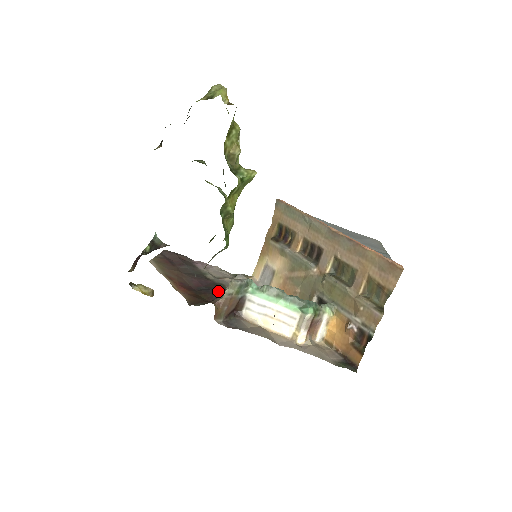
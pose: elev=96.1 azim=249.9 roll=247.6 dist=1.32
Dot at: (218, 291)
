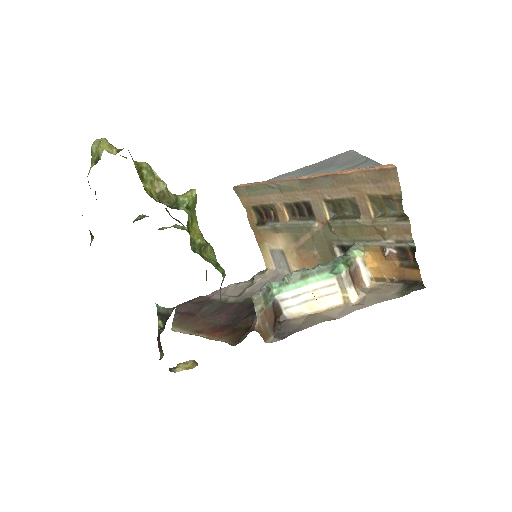
Dot at: (249, 310)
